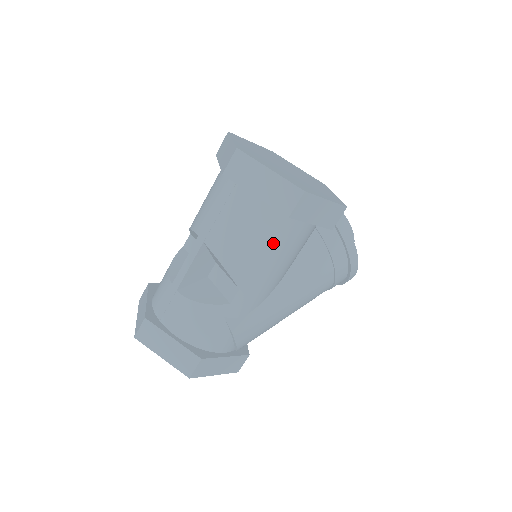
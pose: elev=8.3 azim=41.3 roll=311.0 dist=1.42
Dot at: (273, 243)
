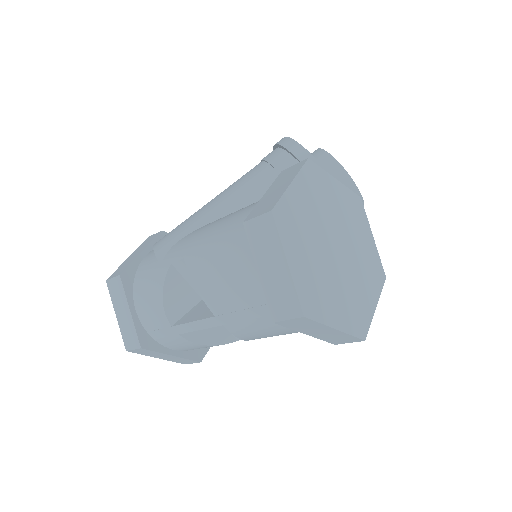
Dot at: occluded
